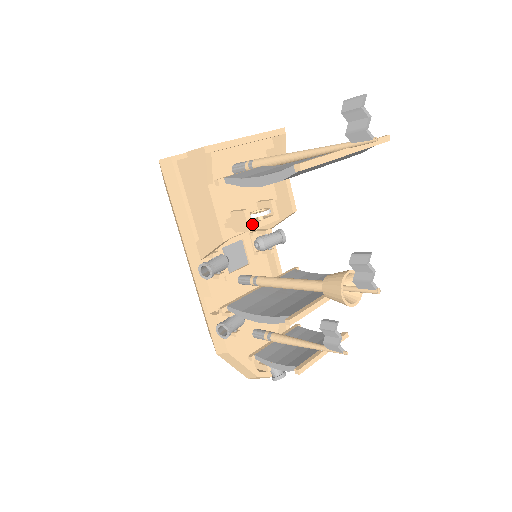
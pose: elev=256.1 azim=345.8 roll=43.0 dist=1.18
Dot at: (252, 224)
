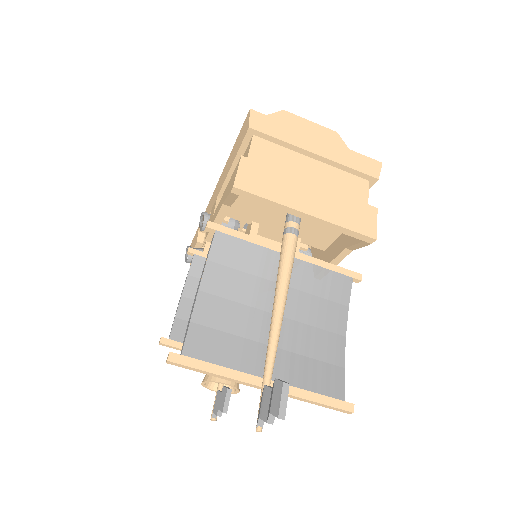
Dot at: occluded
